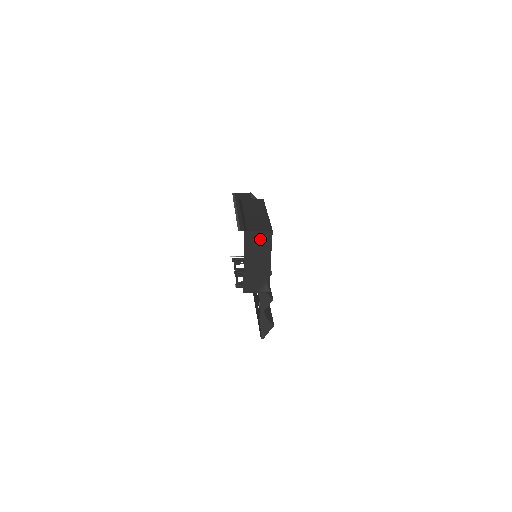
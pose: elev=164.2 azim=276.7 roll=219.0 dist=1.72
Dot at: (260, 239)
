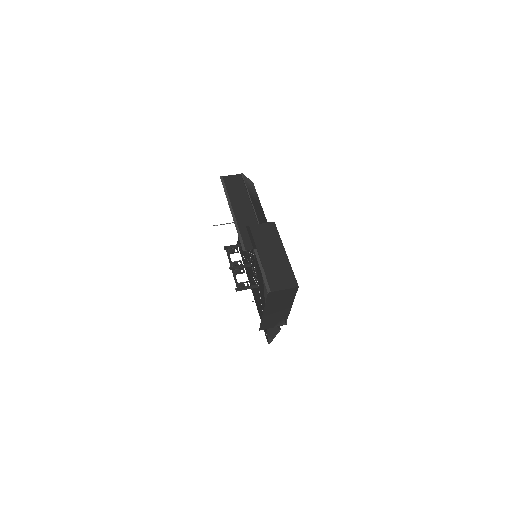
Dot at: (284, 294)
